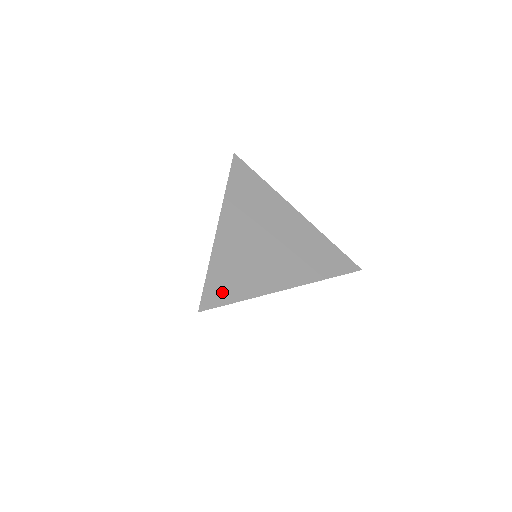
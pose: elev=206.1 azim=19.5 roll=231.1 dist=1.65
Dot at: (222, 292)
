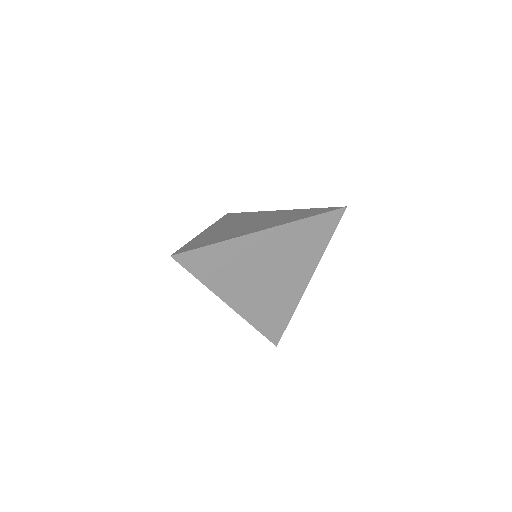
Dot at: (277, 327)
